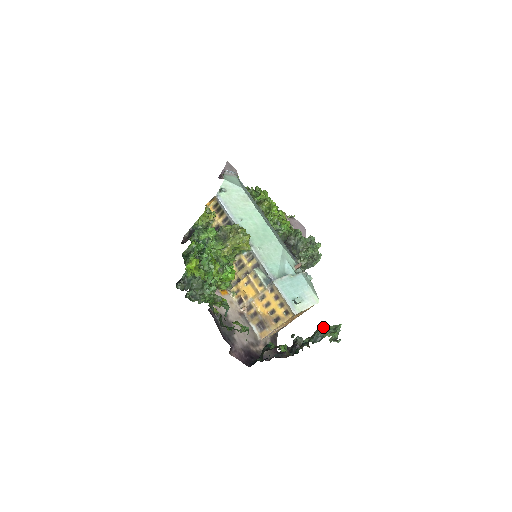
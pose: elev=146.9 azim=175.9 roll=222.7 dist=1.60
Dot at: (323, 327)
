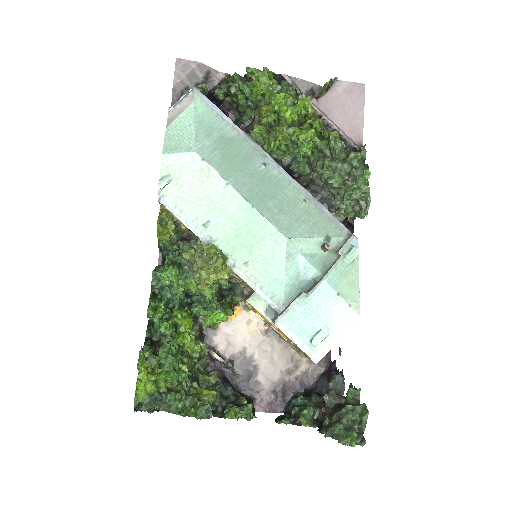
Dot at: (345, 409)
